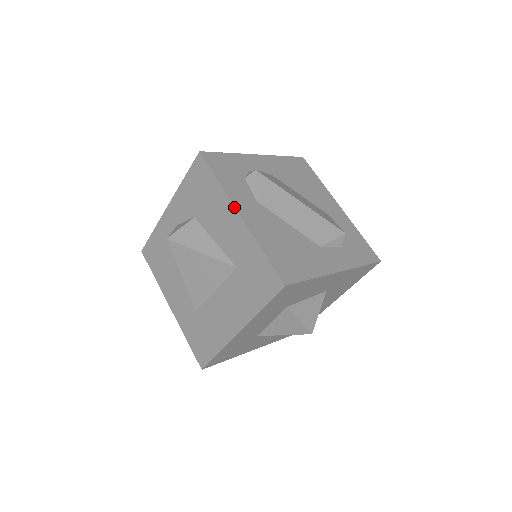
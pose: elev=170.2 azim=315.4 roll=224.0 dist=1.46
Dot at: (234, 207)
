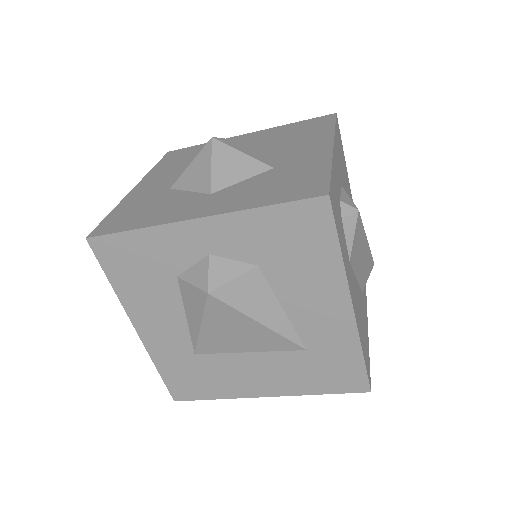
Dot at: (350, 297)
